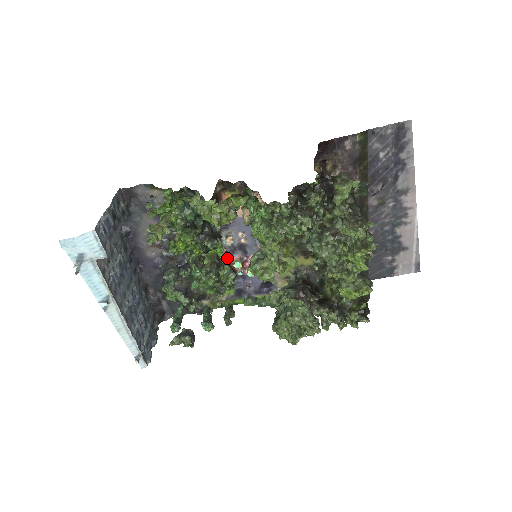
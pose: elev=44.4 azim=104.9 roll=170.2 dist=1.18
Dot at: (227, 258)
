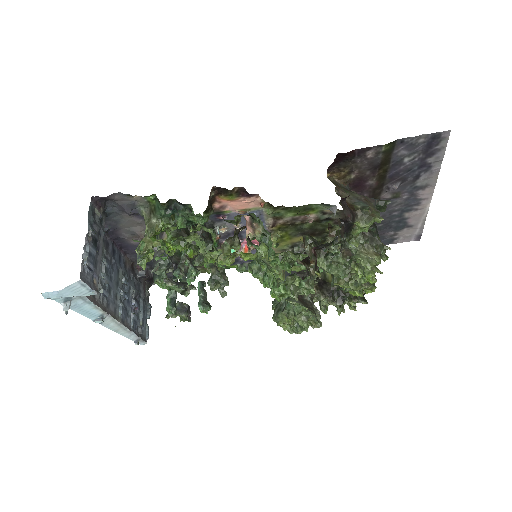
Dot at: (220, 240)
